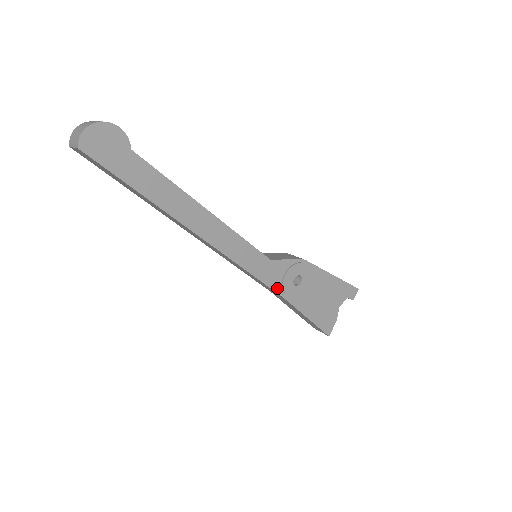
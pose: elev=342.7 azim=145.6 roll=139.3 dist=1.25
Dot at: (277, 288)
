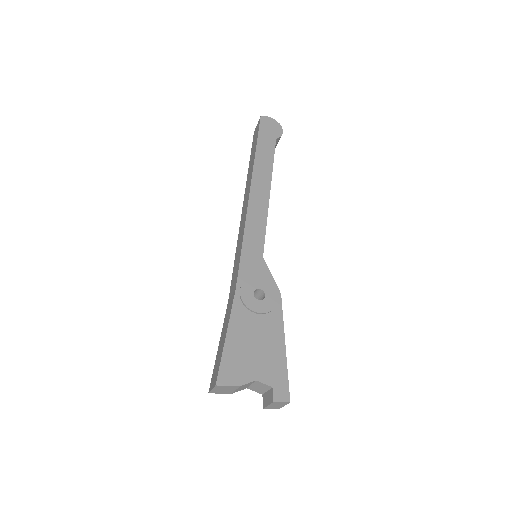
Dot at: (242, 275)
